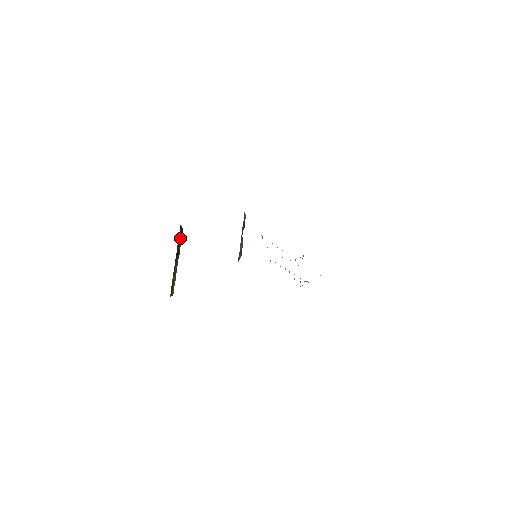
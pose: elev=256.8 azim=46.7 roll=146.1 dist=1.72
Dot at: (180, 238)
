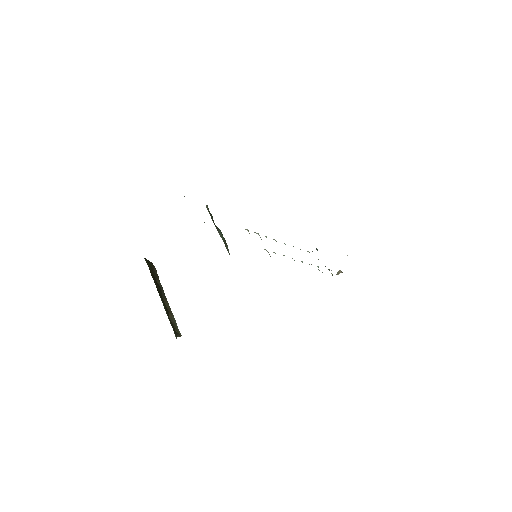
Dot at: (154, 273)
